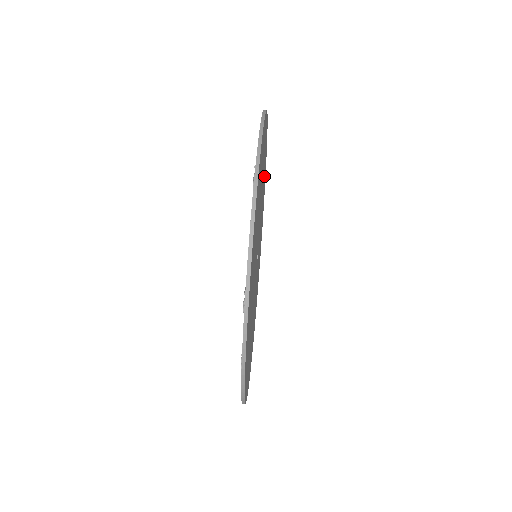
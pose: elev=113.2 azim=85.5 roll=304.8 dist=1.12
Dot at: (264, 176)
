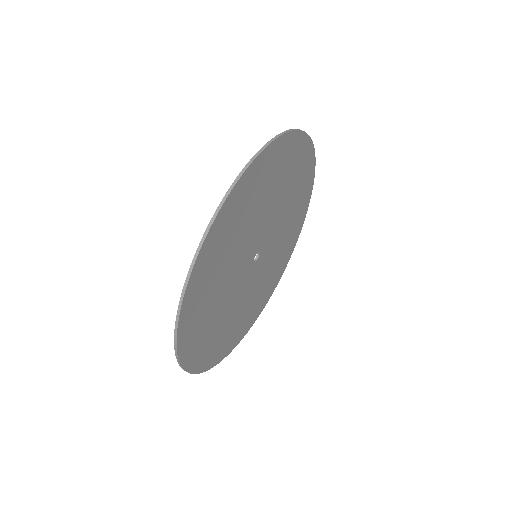
Dot at: (296, 218)
